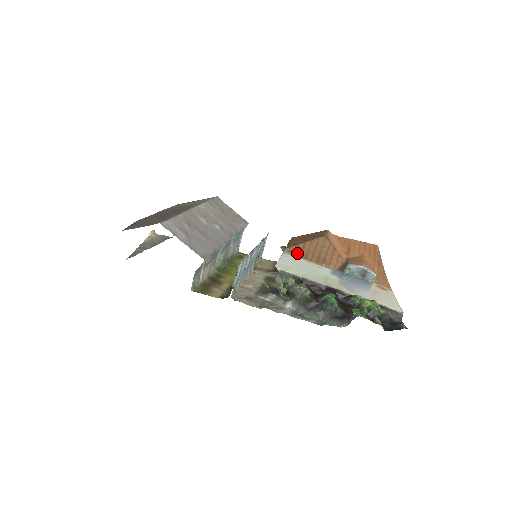
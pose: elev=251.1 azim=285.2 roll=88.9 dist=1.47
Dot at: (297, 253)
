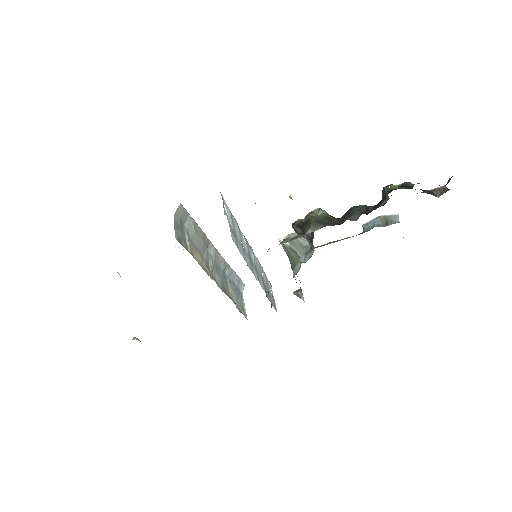
Dot at: occluded
